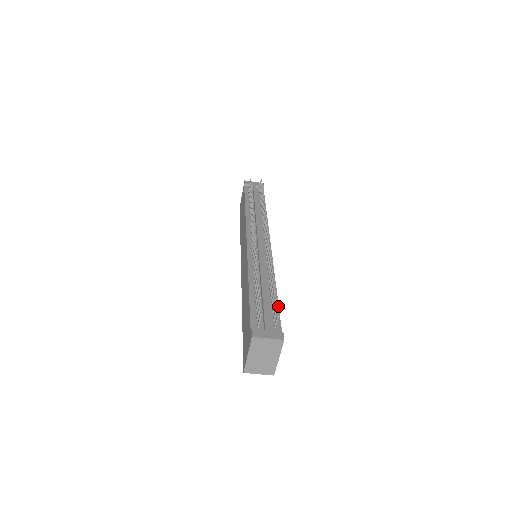
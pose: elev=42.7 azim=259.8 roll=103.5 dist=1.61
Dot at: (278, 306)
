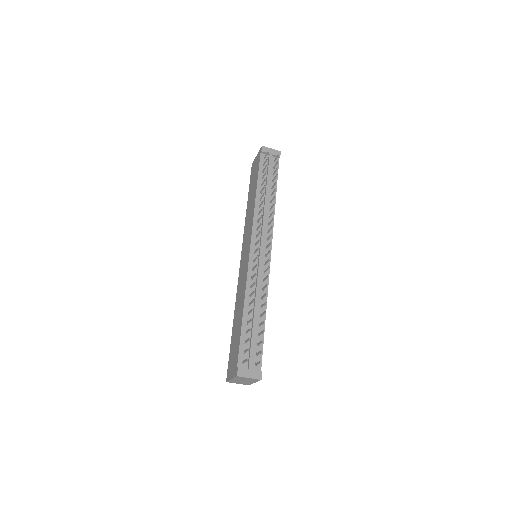
Dot at: (263, 338)
